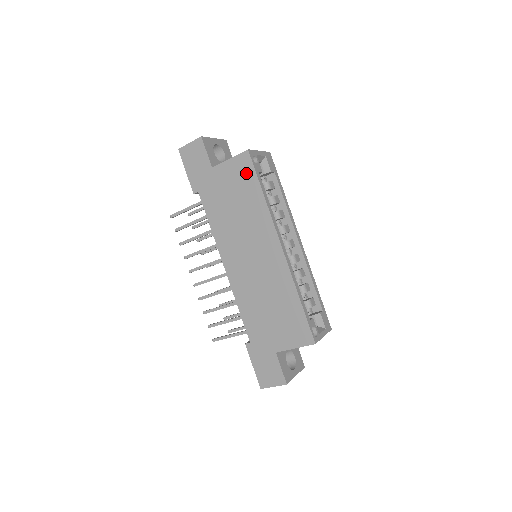
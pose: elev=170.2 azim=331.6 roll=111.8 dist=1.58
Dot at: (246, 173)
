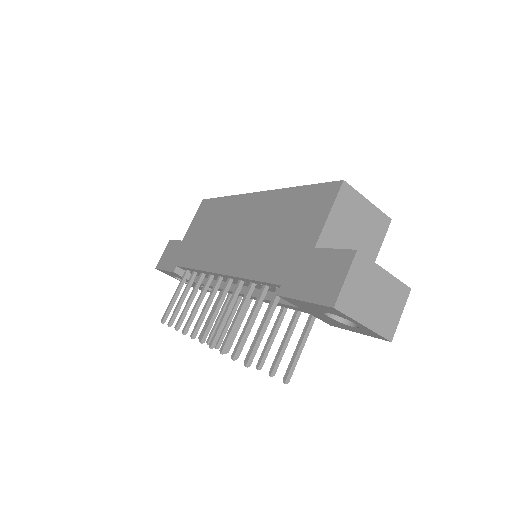
Dot at: (207, 208)
